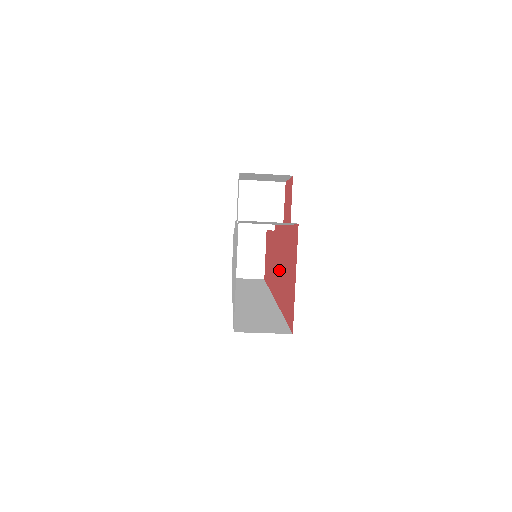
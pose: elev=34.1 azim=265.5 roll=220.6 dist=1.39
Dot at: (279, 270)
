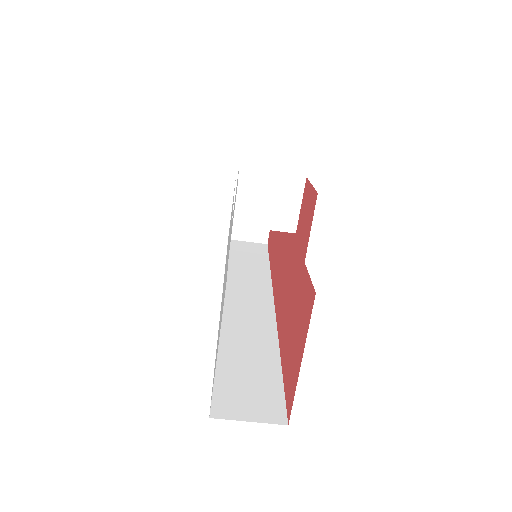
Dot at: (283, 285)
